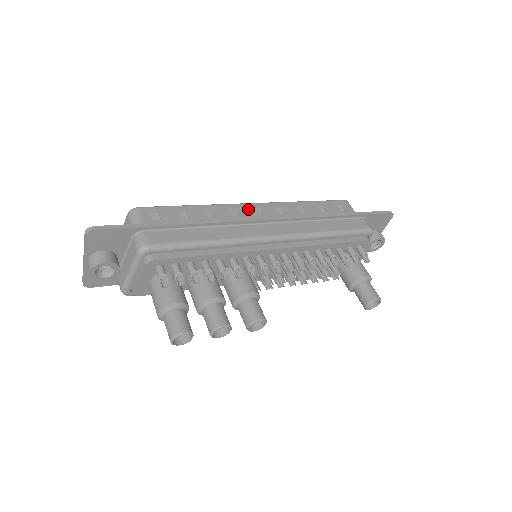
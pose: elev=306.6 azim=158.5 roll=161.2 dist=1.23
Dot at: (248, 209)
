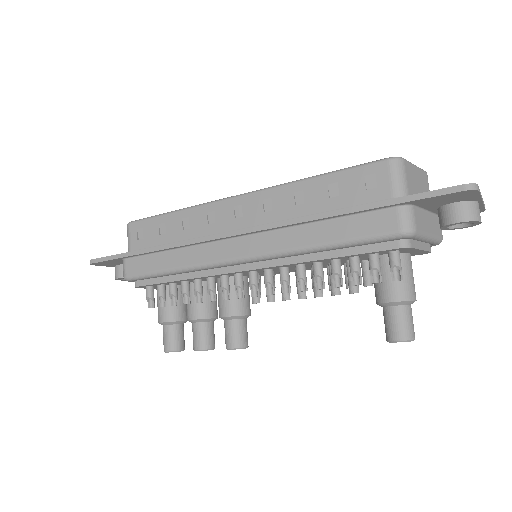
Dot at: (227, 209)
